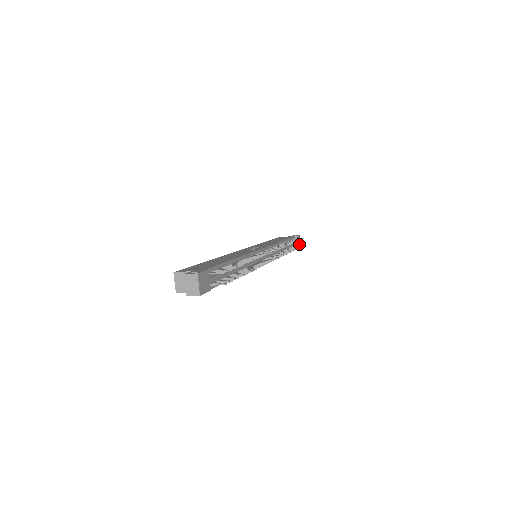
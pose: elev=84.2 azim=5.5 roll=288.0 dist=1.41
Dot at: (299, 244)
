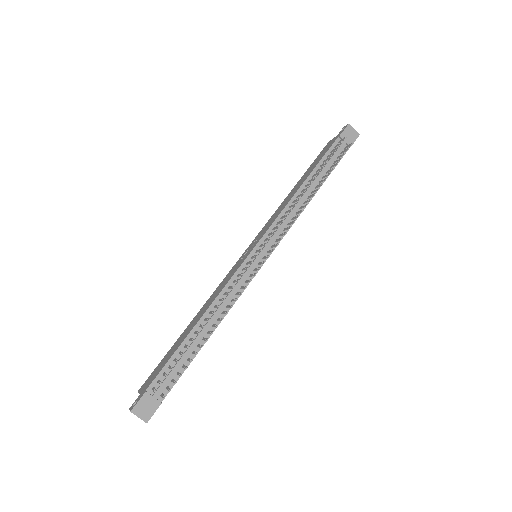
Dot at: (354, 136)
